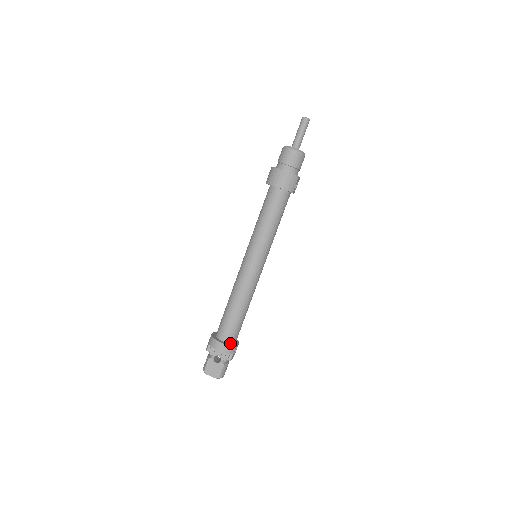
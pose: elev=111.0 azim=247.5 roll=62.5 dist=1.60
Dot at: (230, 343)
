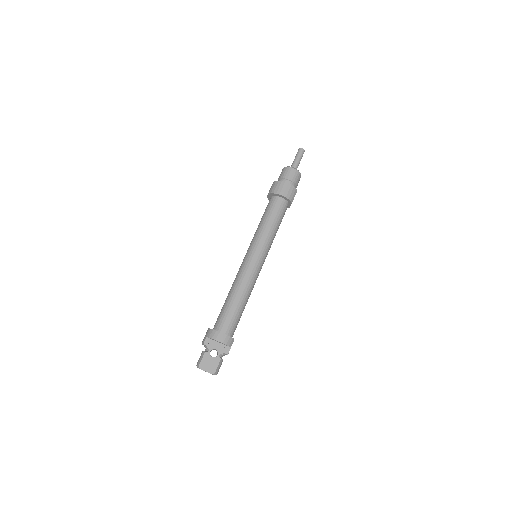
Dot at: (229, 336)
